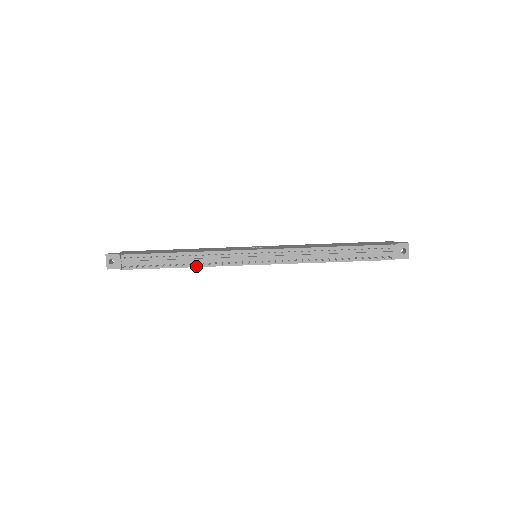
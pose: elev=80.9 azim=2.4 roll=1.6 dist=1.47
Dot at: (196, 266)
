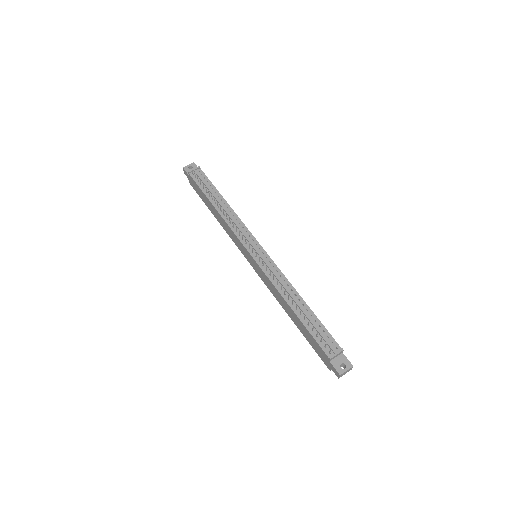
Dot at: (222, 215)
